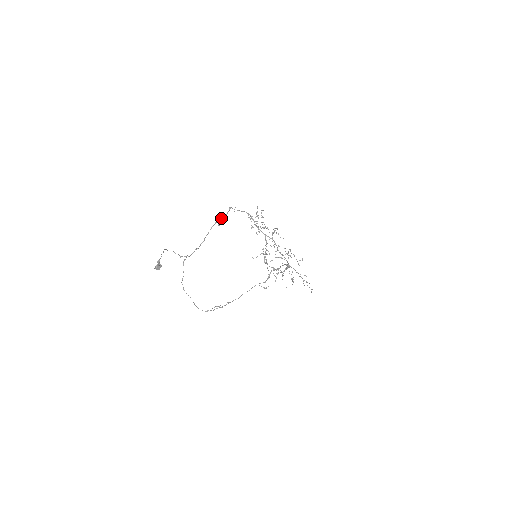
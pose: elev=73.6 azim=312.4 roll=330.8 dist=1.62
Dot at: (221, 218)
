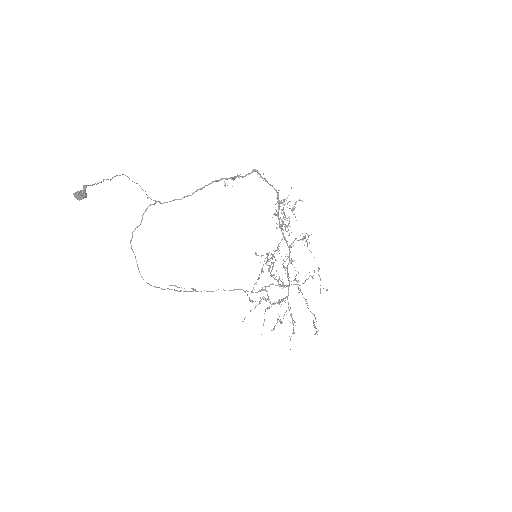
Dot at: (234, 177)
